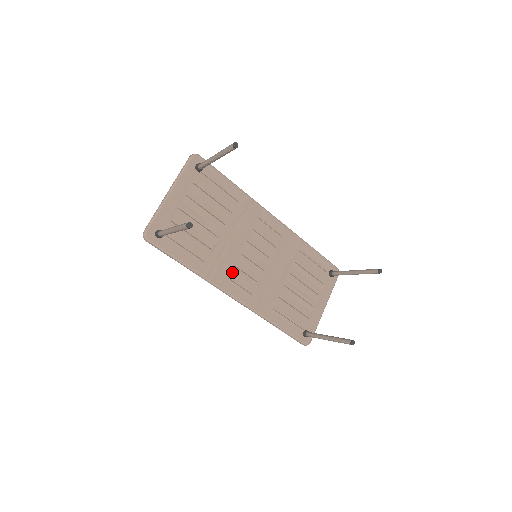
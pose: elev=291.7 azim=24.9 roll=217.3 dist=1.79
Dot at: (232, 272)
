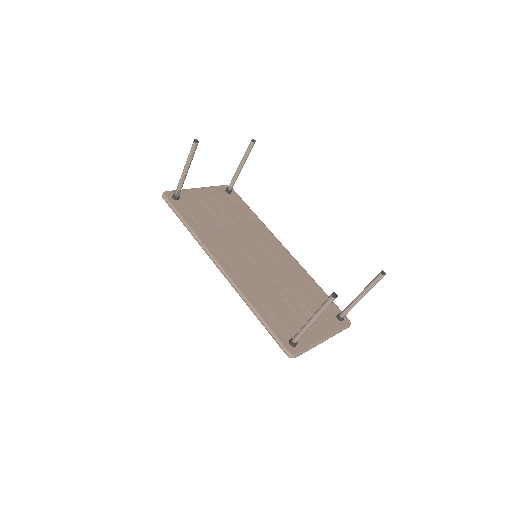
Dot at: (227, 251)
